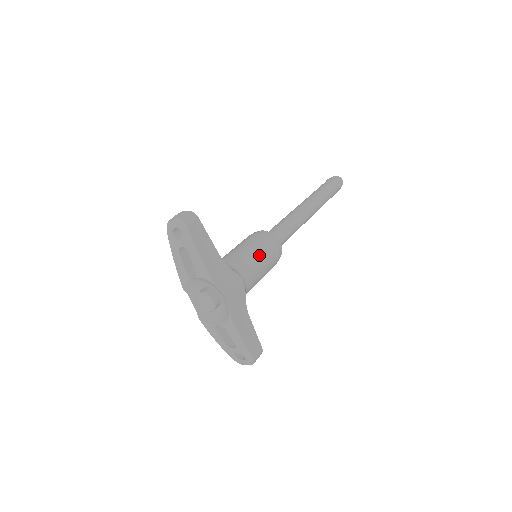
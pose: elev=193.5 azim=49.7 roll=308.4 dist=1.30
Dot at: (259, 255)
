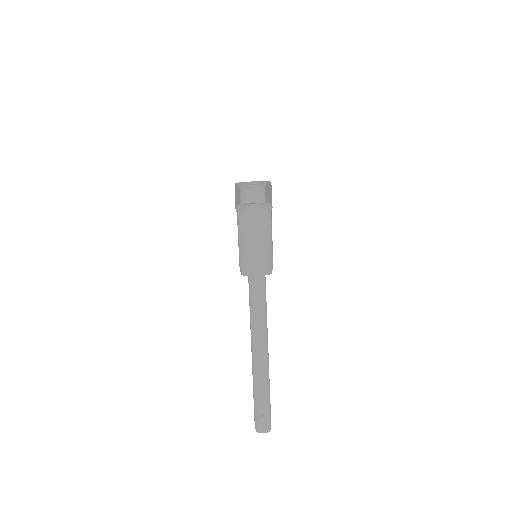
Dot at: occluded
